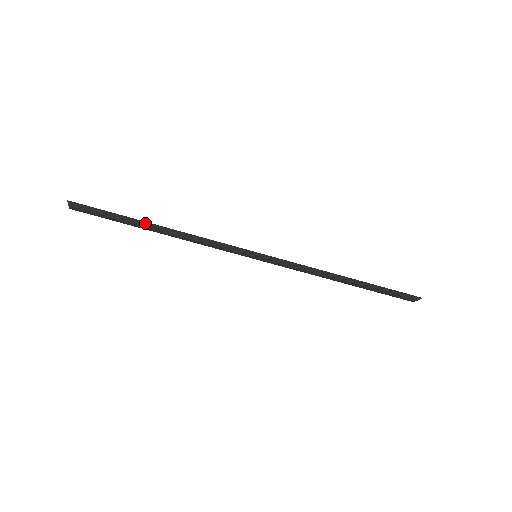
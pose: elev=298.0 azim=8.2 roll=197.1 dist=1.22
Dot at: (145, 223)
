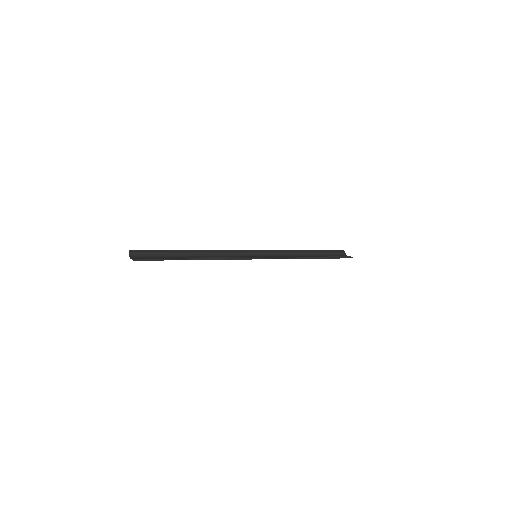
Dot at: occluded
